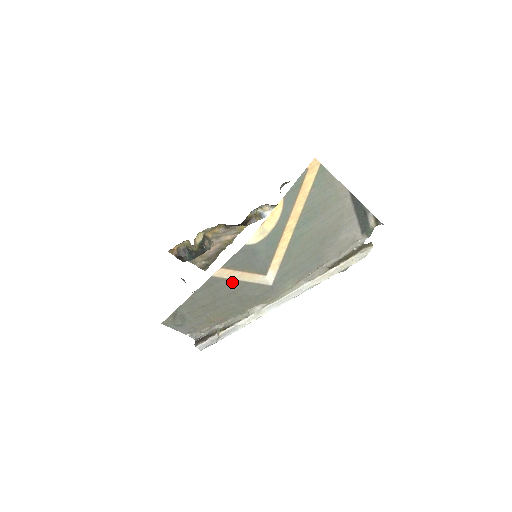
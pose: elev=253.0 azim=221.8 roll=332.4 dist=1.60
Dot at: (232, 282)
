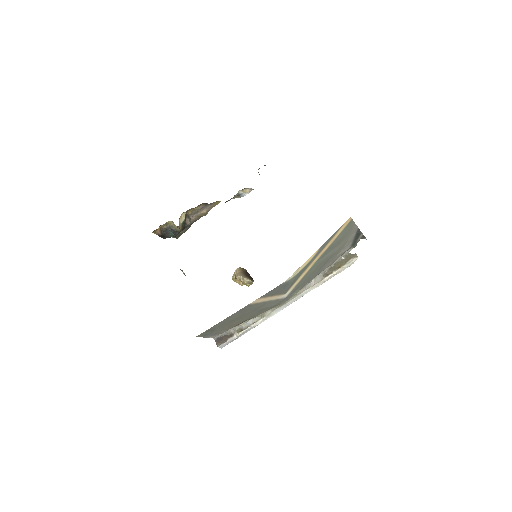
Dot at: (260, 303)
